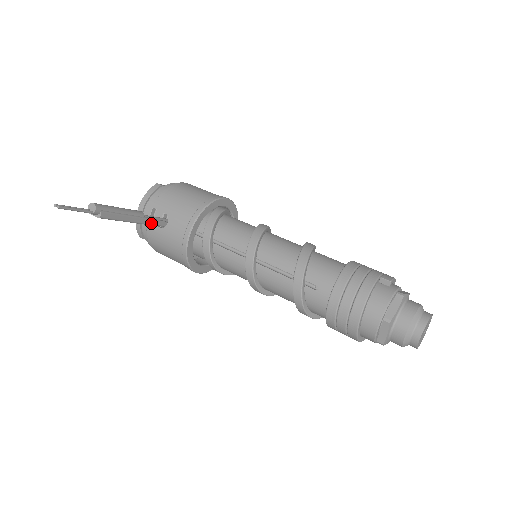
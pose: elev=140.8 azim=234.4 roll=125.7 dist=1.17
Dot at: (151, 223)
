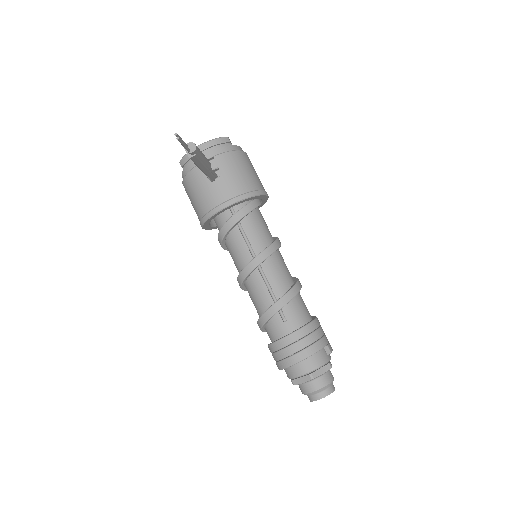
Dot at: (208, 174)
